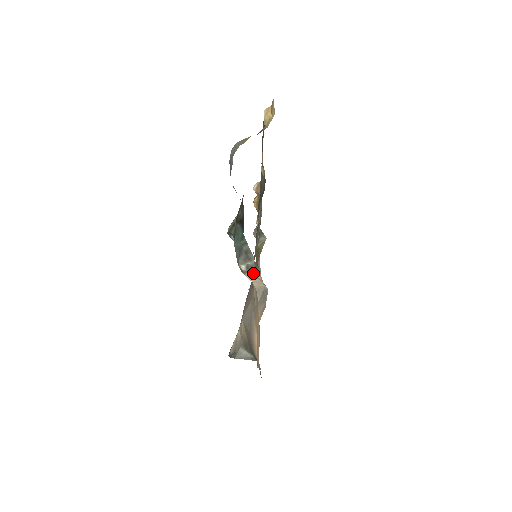
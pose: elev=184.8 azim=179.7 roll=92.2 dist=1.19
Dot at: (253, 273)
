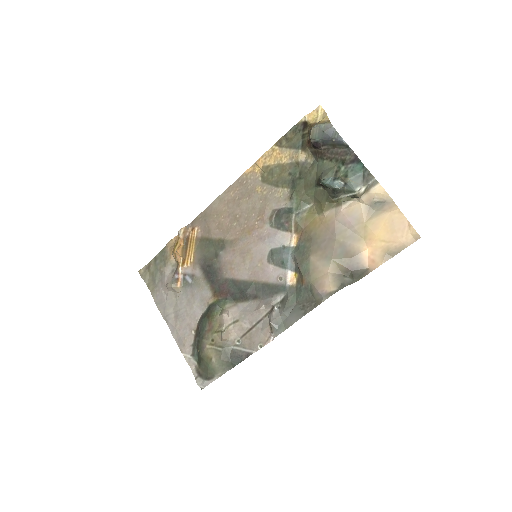
Dot at: (369, 192)
